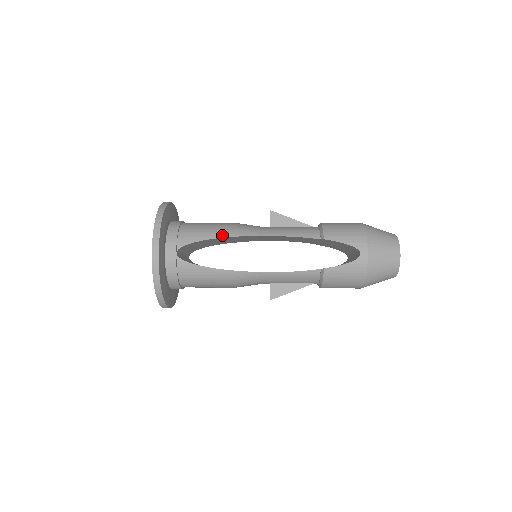
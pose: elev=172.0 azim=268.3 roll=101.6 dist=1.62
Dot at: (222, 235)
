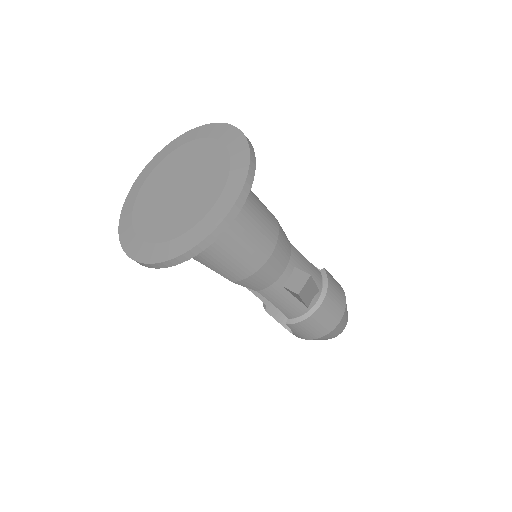
Dot at: occluded
